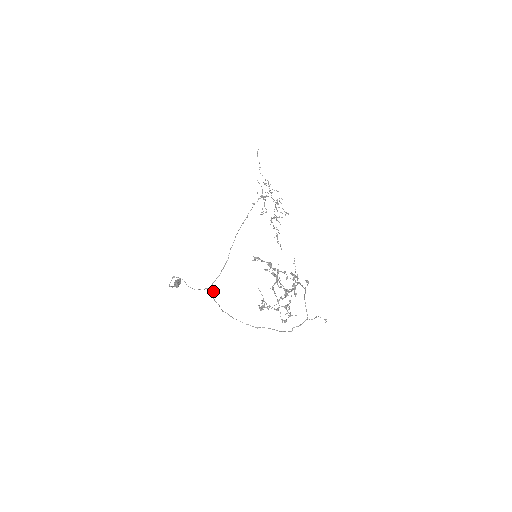
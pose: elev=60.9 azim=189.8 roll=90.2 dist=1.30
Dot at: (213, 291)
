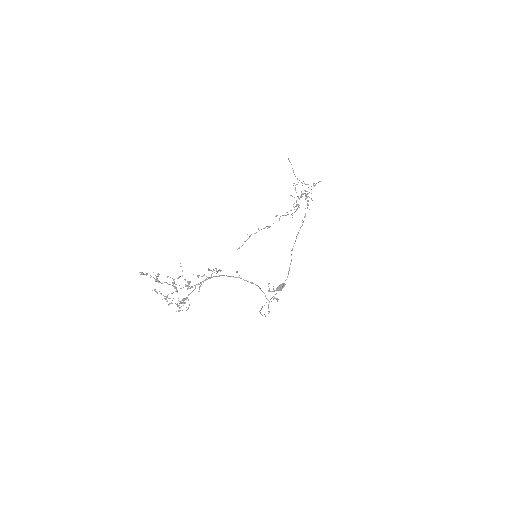
Dot at: occluded
